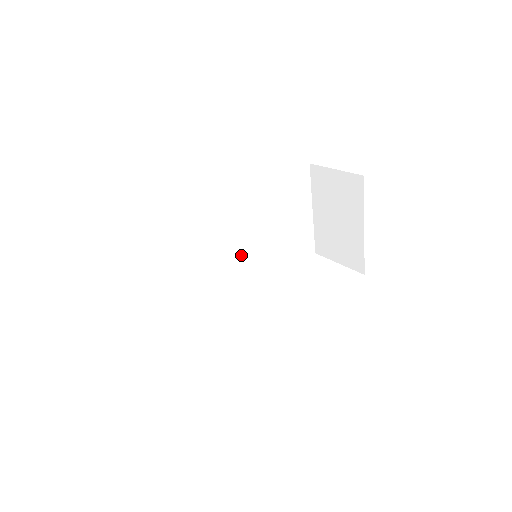
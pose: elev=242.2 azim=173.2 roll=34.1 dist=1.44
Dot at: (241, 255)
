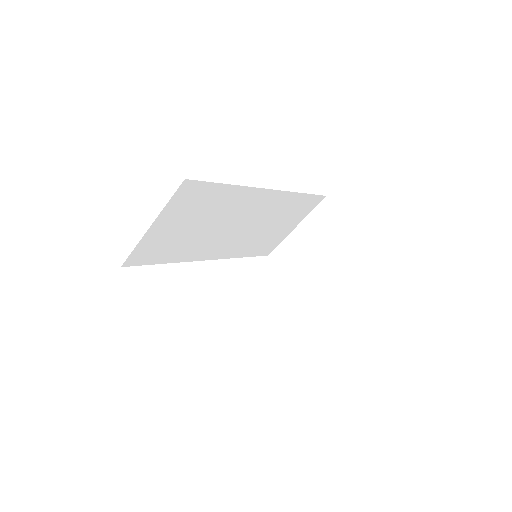
Dot at: (233, 236)
